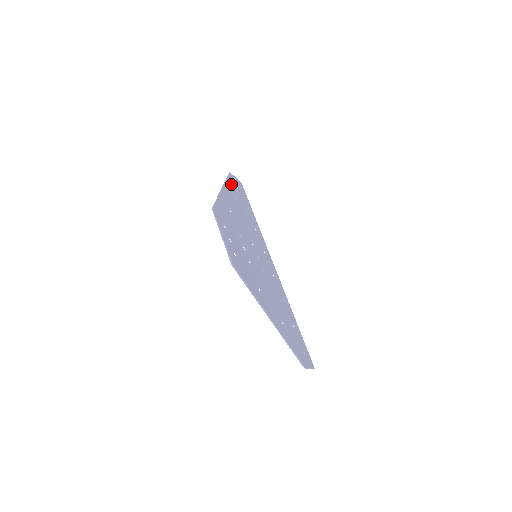
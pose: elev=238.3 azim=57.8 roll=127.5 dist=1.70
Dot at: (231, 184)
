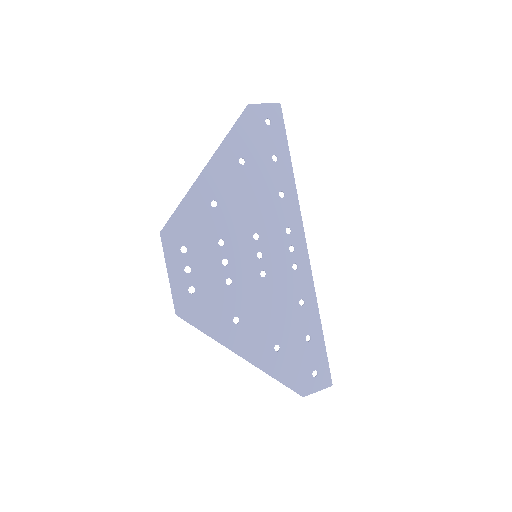
Dot at: (241, 133)
